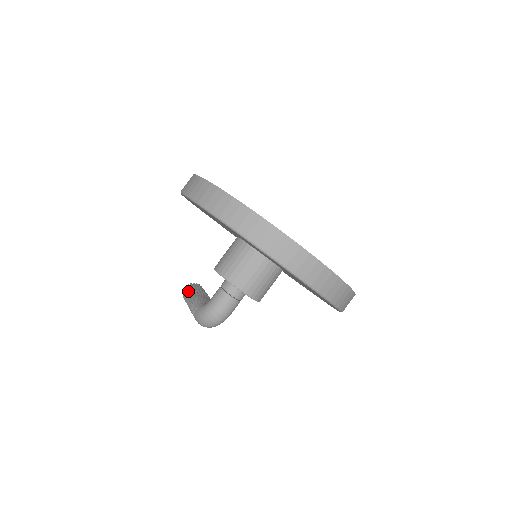
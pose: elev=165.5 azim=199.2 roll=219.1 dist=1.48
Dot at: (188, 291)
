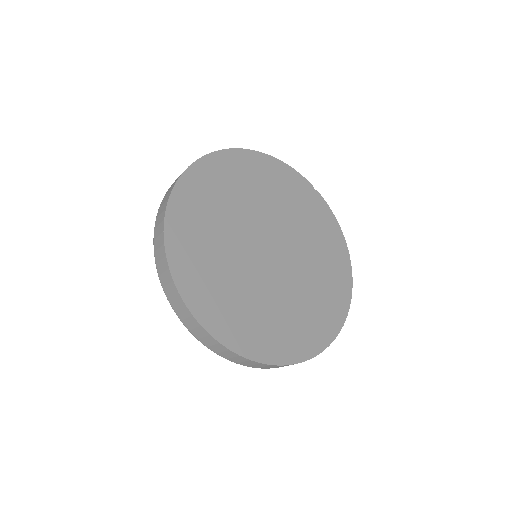
Dot at: occluded
